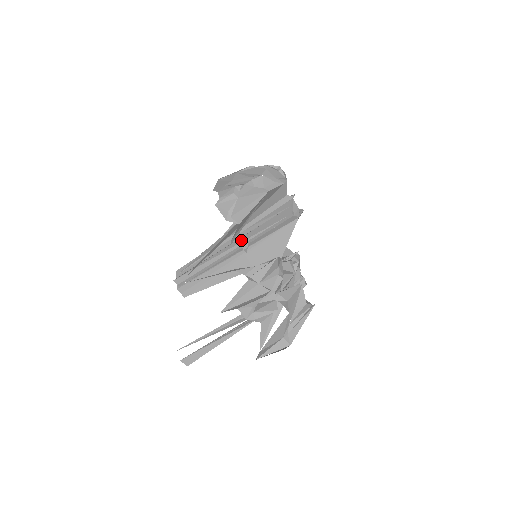
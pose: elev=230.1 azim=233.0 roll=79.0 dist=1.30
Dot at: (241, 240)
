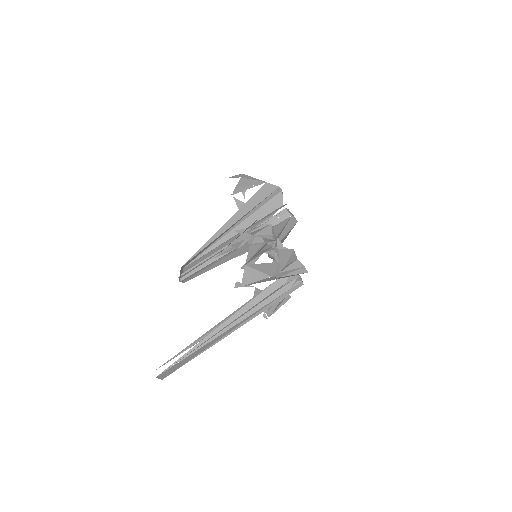
Dot at: (241, 188)
